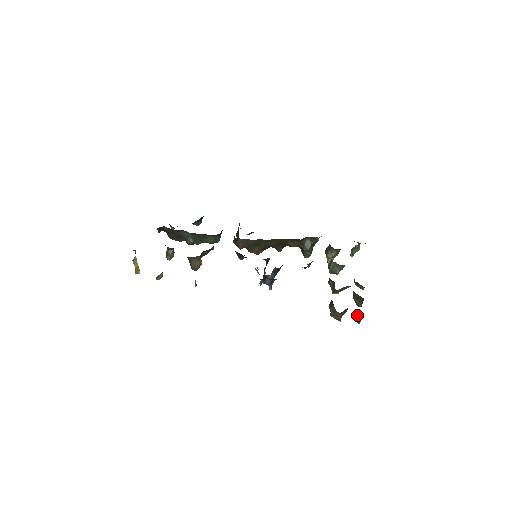
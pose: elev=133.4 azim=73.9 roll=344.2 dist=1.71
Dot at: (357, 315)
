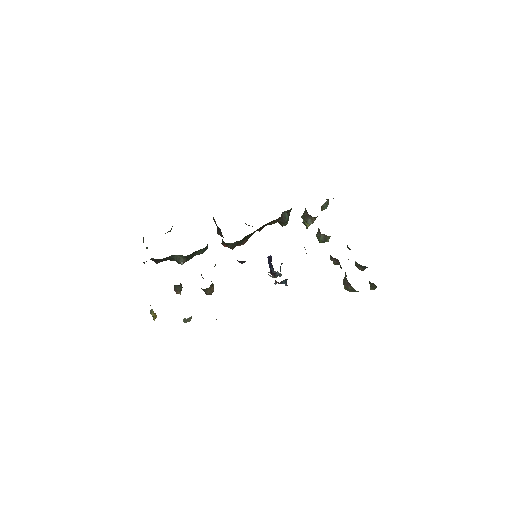
Dot at: (370, 285)
